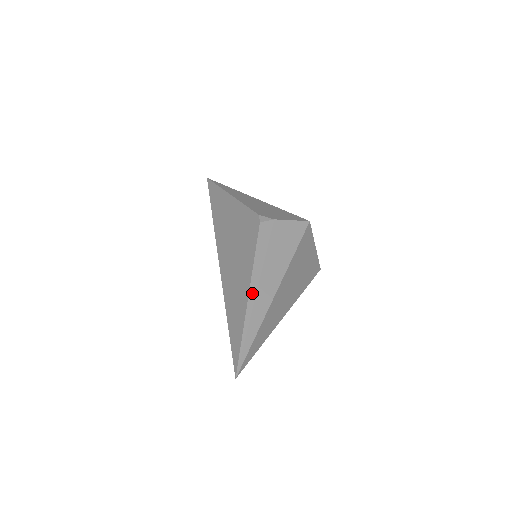
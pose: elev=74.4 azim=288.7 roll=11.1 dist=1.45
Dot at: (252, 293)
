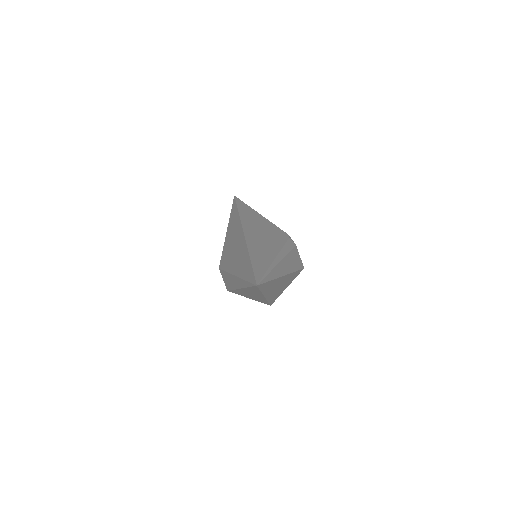
Dot at: (277, 260)
